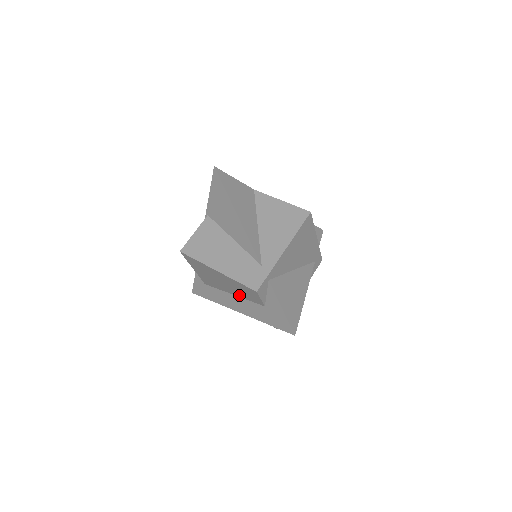
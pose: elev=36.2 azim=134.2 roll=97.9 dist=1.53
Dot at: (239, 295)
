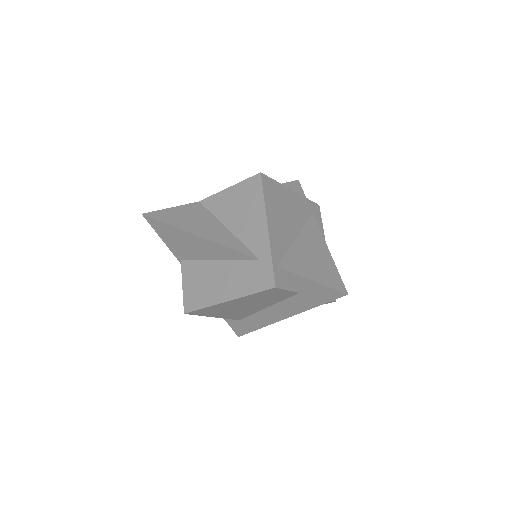
Dot at: (270, 304)
